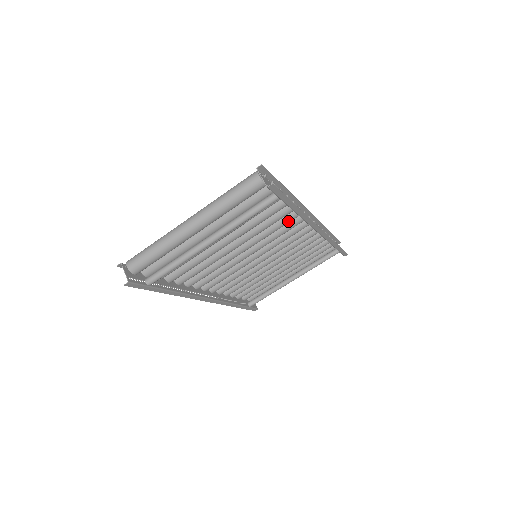
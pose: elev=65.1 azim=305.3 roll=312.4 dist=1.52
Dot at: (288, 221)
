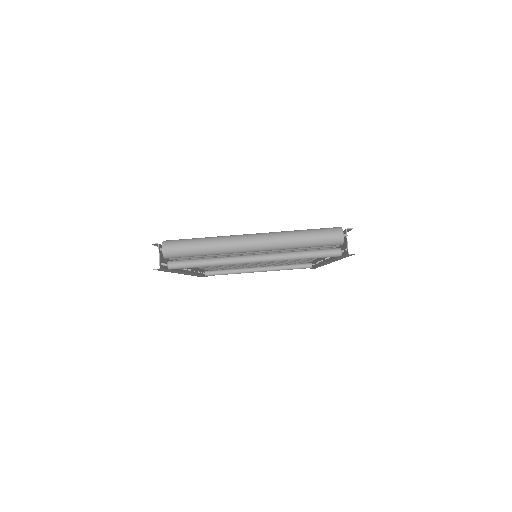
Dot at: occluded
